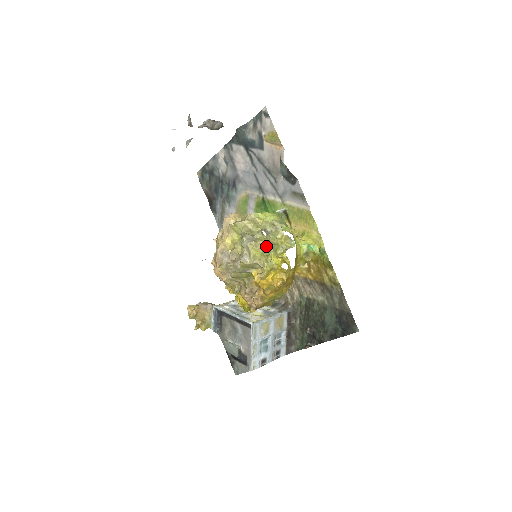
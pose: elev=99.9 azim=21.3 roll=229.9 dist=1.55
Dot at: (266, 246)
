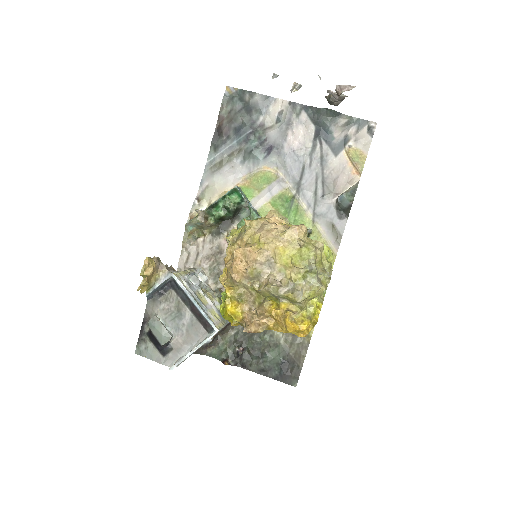
Dot at: (321, 292)
